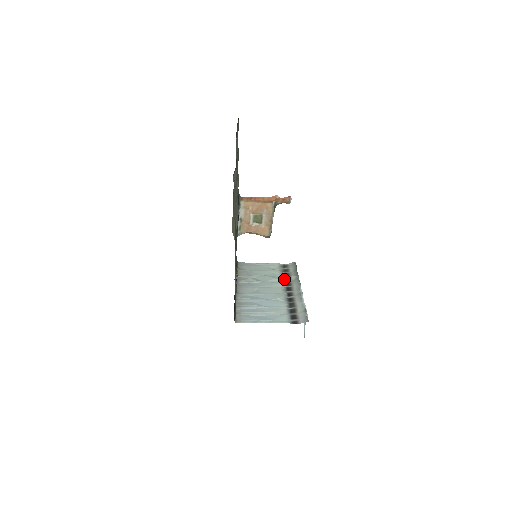
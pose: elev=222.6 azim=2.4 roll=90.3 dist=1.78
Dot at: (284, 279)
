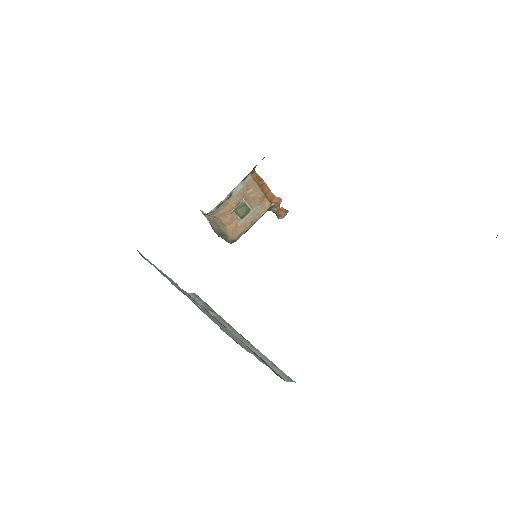
Dot at: occluded
